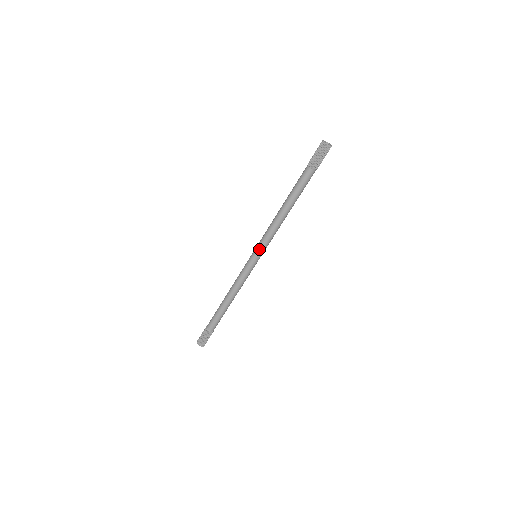
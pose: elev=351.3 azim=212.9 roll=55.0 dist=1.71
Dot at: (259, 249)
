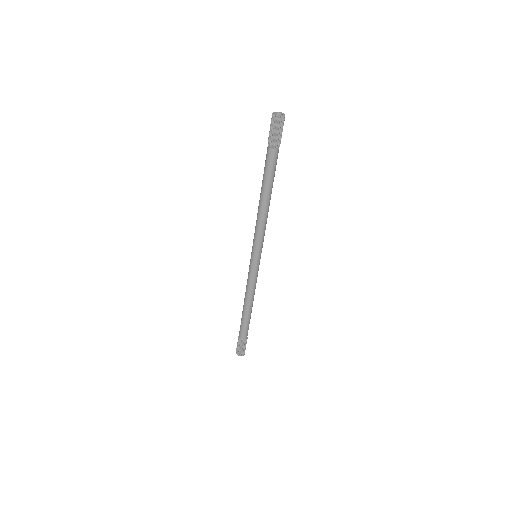
Dot at: (253, 248)
